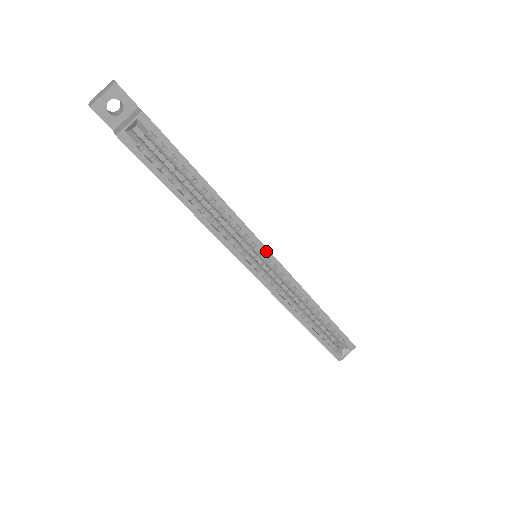
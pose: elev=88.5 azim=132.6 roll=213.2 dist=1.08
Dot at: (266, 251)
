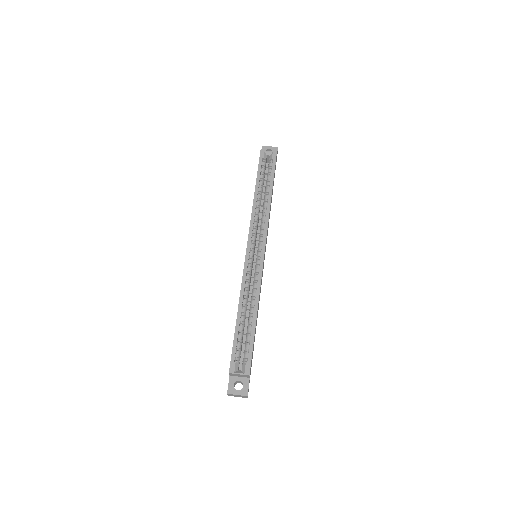
Dot at: (264, 244)
